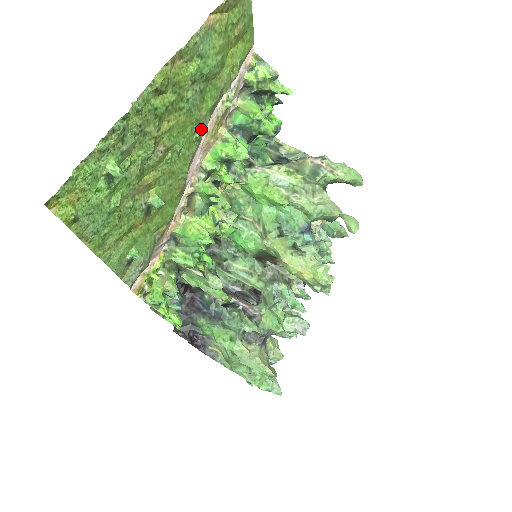
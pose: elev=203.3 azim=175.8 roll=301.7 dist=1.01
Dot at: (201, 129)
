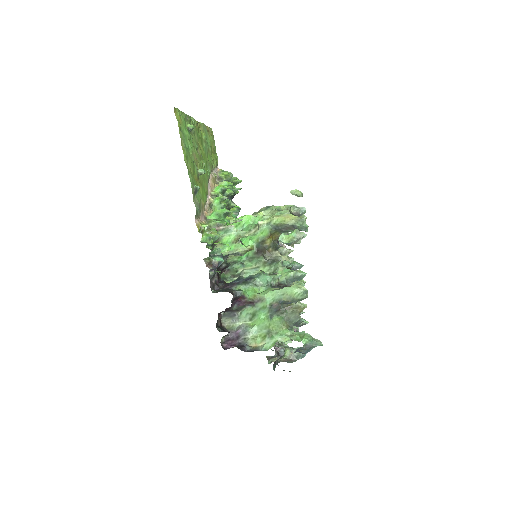
Dot at: (209, 170)
